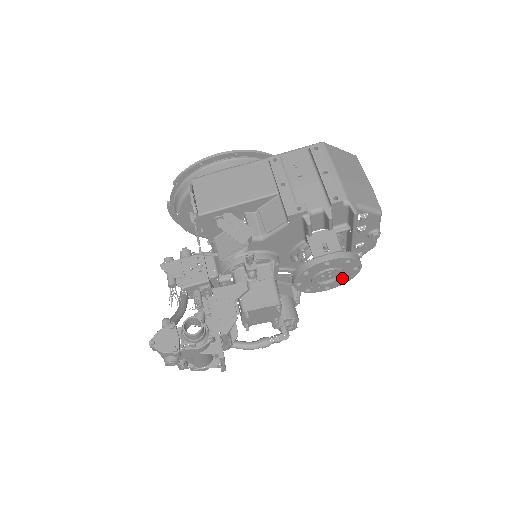
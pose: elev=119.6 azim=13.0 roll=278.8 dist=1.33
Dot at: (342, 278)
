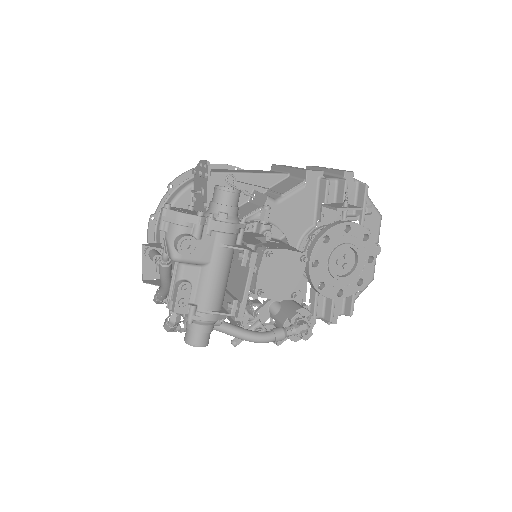
Dot at: (356, 277)
